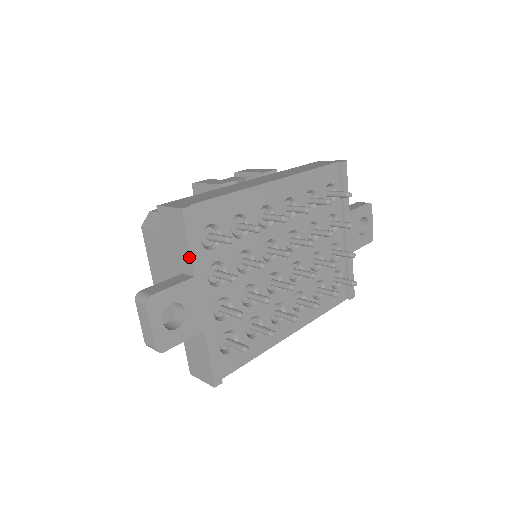
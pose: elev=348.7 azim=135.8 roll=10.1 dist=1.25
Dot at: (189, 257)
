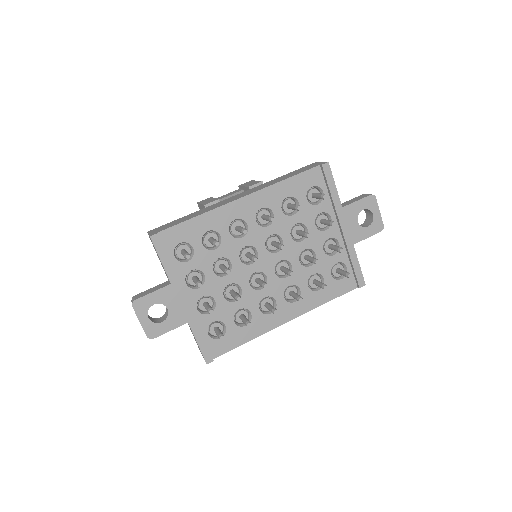
Dot at: occluded
